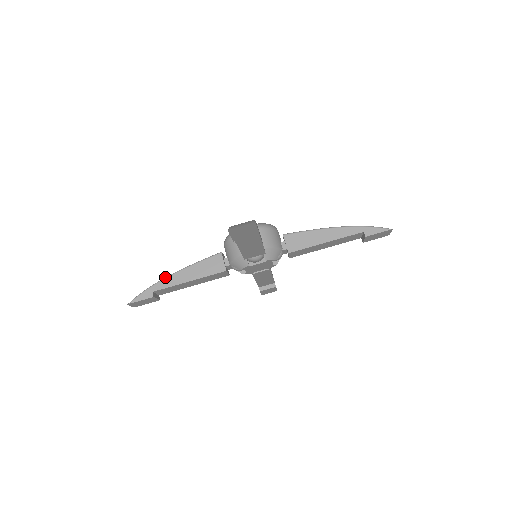
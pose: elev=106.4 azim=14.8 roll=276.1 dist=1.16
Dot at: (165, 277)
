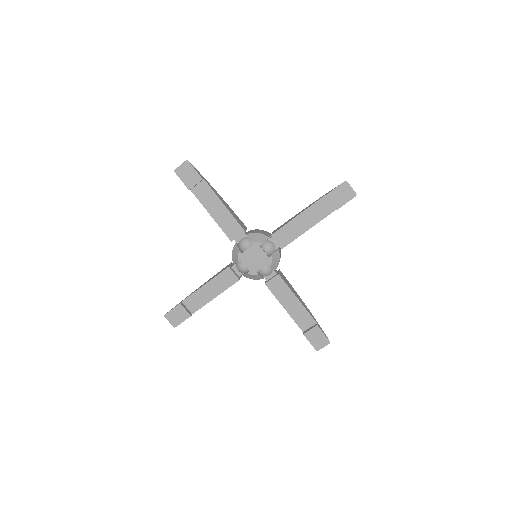
Dot at: (214, 189)
